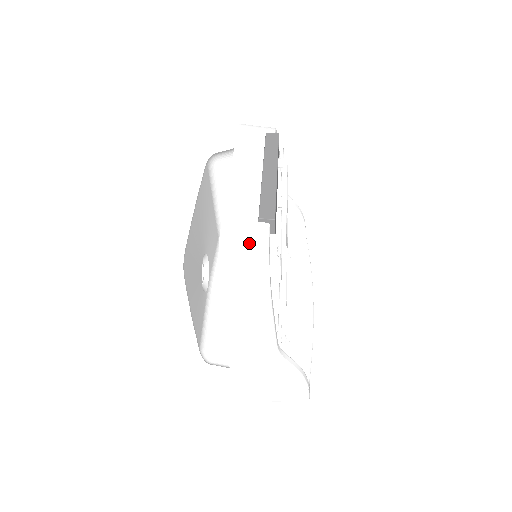
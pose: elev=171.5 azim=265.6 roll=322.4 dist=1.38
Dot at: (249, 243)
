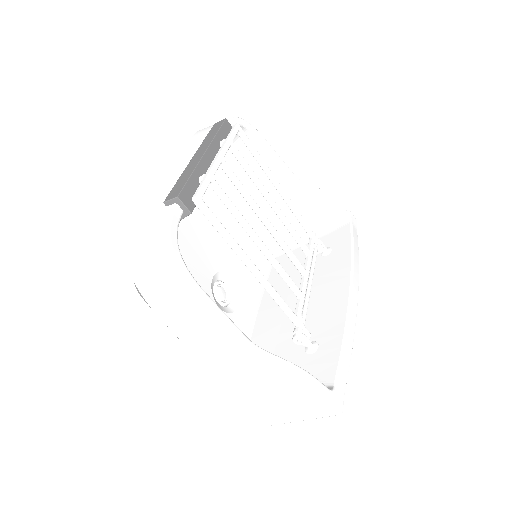
Dot at: (151, 230)
